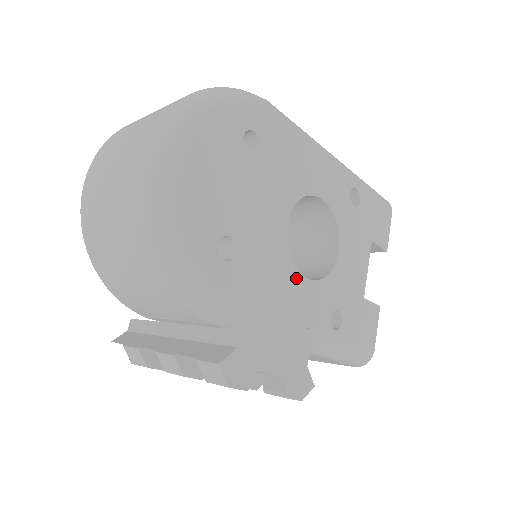
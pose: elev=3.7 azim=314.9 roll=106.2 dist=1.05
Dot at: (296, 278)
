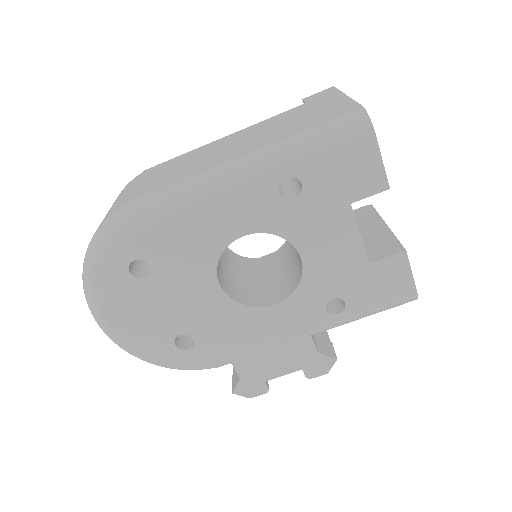
Dot at: (261, 313)
